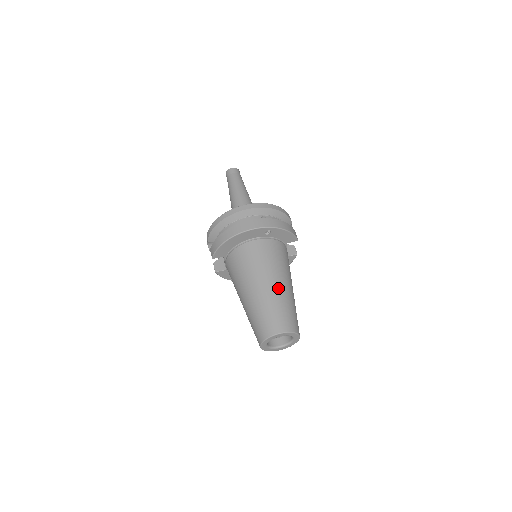
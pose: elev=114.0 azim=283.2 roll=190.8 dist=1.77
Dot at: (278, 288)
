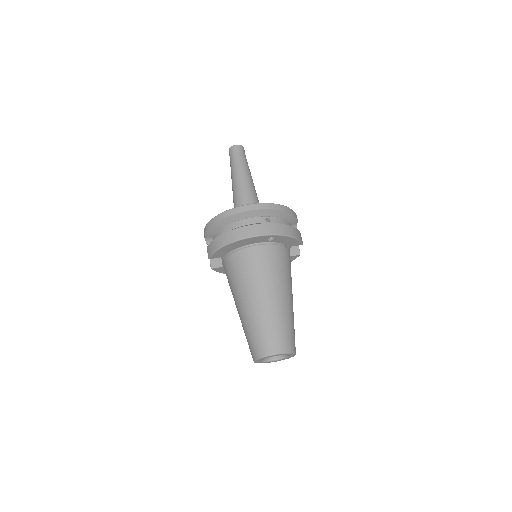
Dot at: (277, 303)
